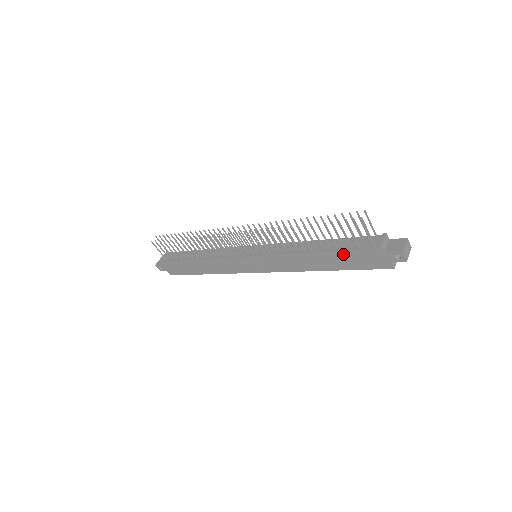
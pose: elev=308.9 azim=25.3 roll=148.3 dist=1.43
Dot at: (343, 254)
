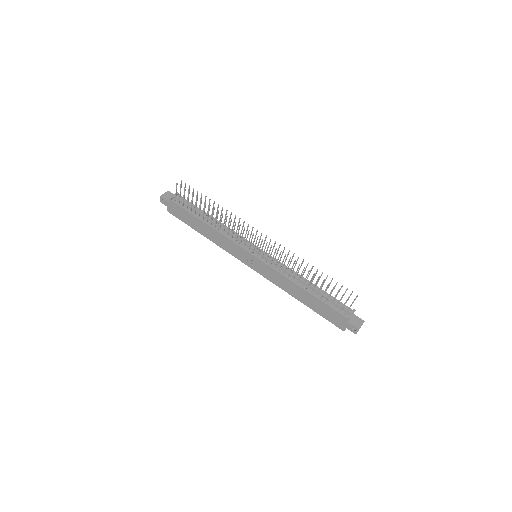
Dot at: (322, 304)
